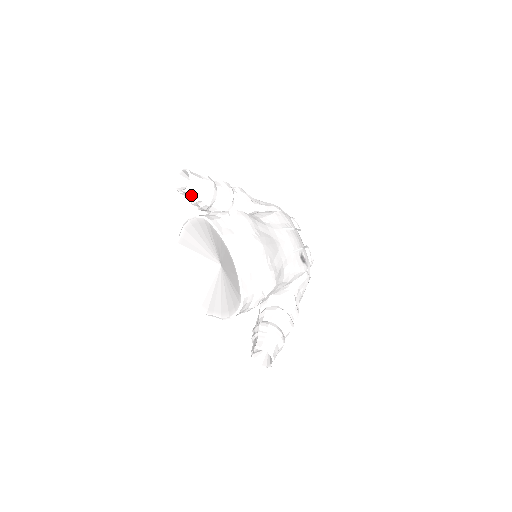
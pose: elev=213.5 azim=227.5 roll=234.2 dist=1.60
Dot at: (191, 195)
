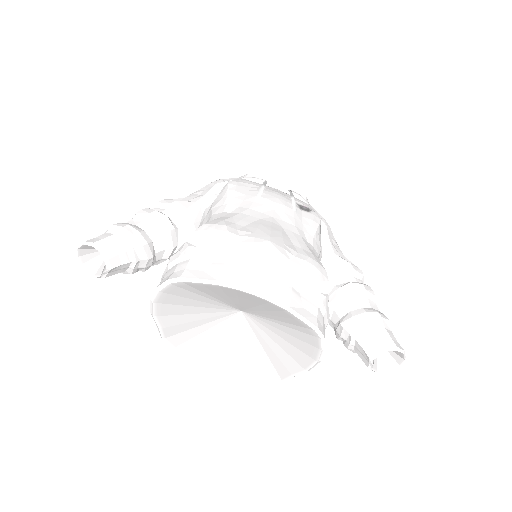
Dot at: (120, 267)
